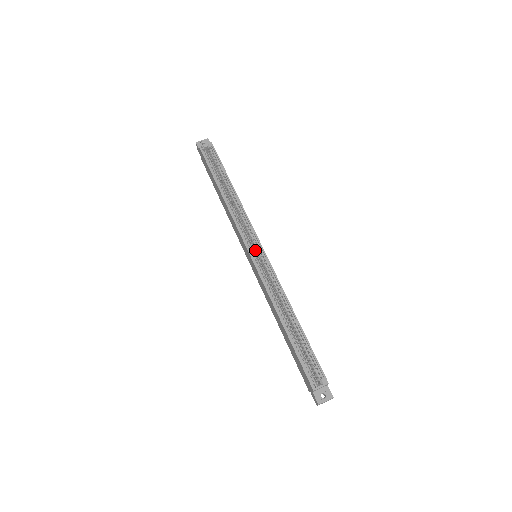
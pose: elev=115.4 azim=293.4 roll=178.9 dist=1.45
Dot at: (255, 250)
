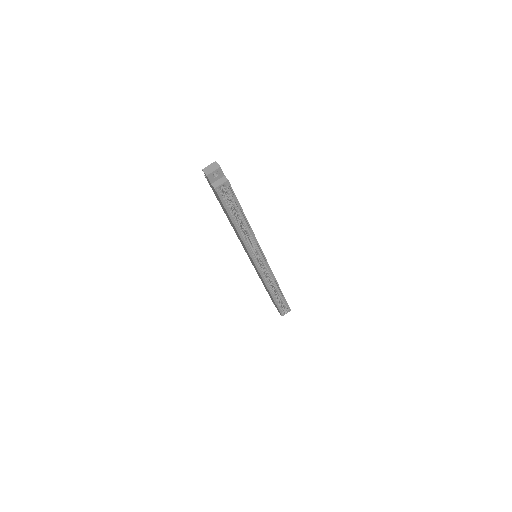
Dot at: (258, 258)
